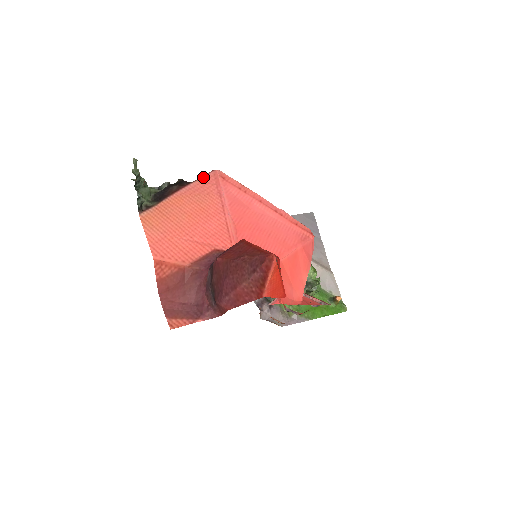
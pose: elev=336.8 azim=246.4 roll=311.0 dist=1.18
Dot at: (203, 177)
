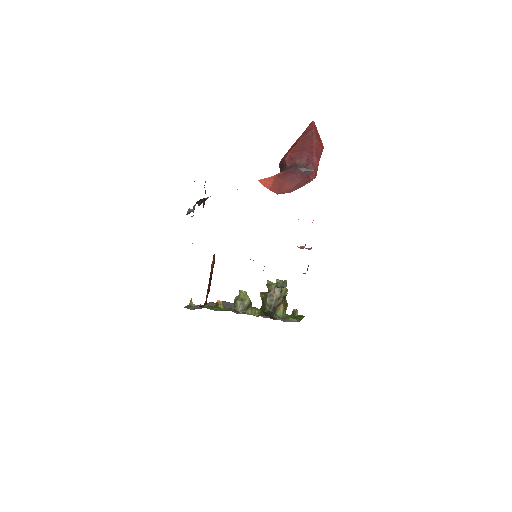
Dot at: occluded
